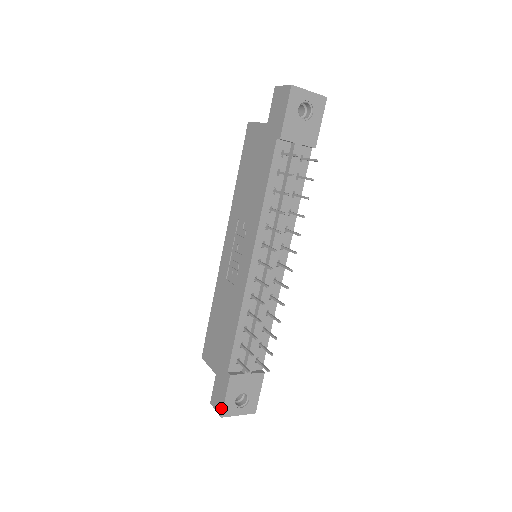
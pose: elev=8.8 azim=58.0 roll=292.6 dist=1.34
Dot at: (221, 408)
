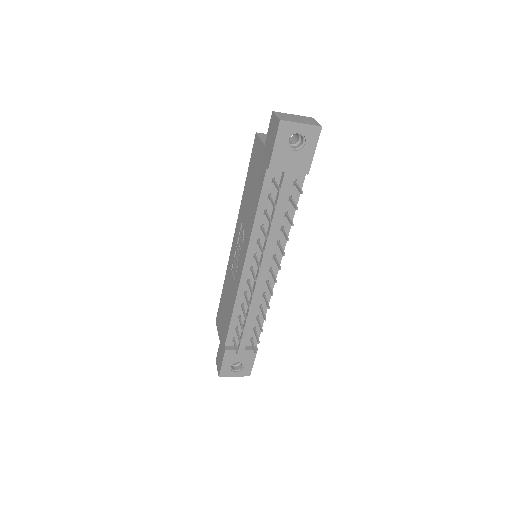
Dot at: (219, 370)
